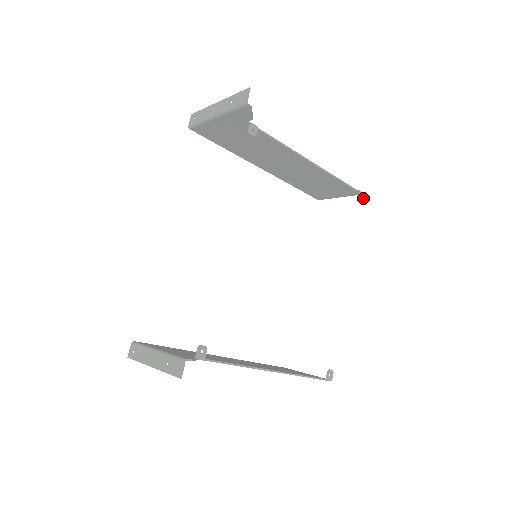
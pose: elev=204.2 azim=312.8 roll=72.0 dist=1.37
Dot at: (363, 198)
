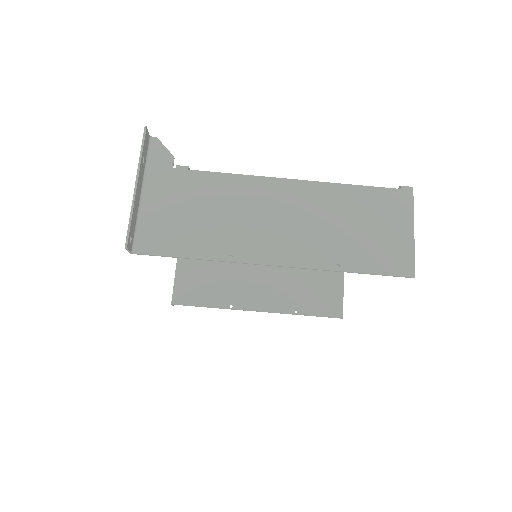
Dot at: occluded
